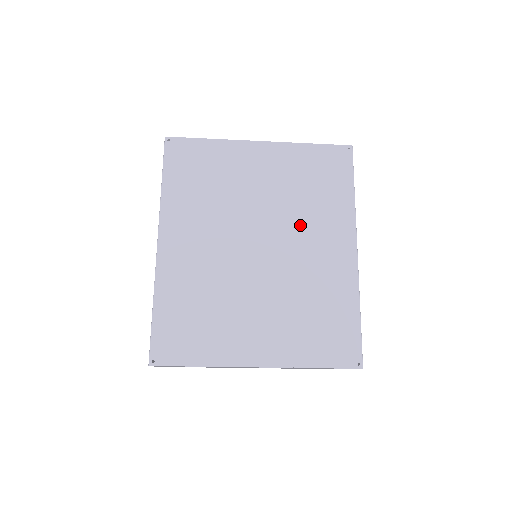
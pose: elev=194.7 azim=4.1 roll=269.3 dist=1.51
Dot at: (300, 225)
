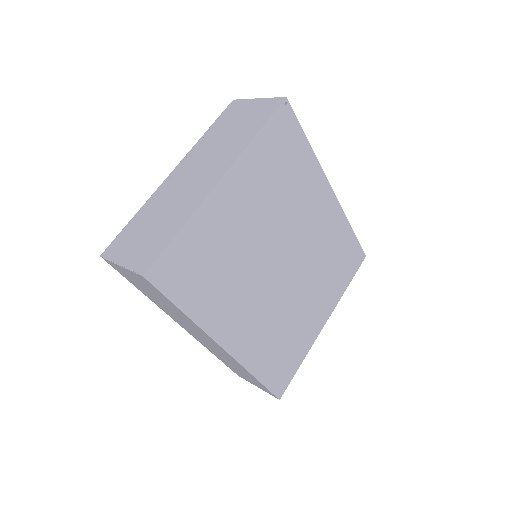
Dot at: (295, 216)
